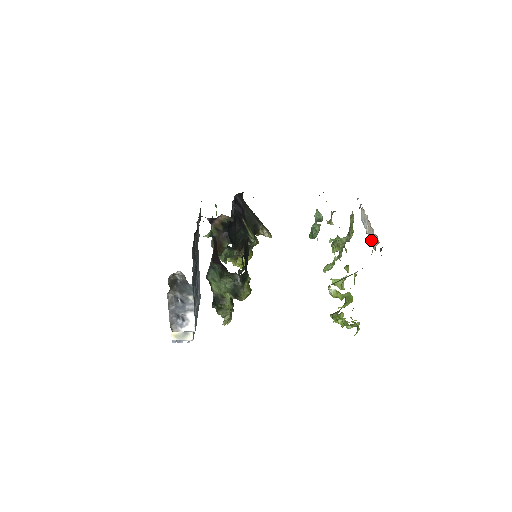
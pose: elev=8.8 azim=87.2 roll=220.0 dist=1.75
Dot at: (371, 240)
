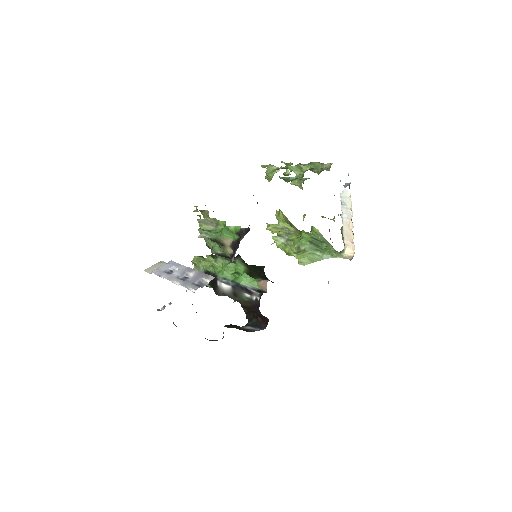
Dot at: (345, 234)
